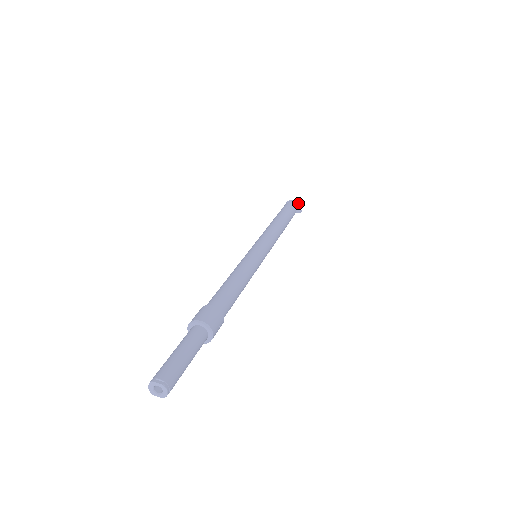
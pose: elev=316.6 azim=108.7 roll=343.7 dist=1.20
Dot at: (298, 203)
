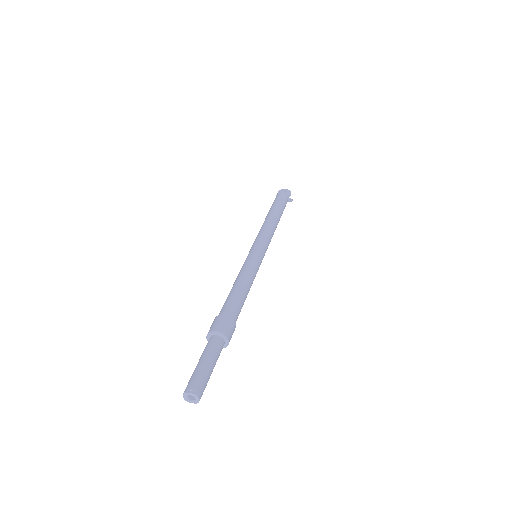
Dot at: (288, 192)
